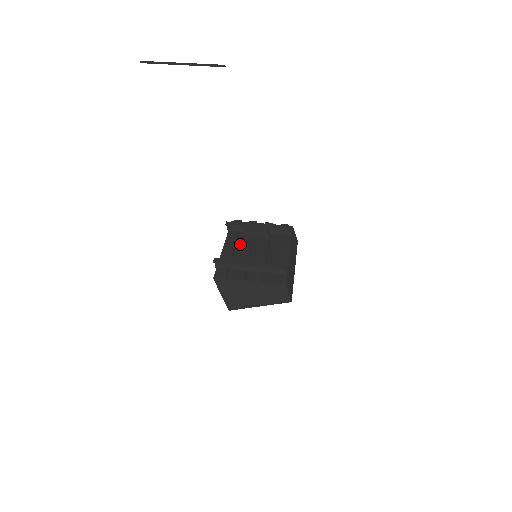
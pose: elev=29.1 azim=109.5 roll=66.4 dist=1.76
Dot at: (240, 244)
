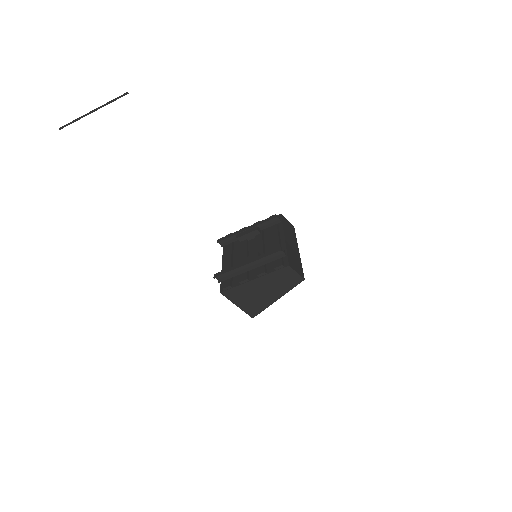
Dot at: (236, 253)
